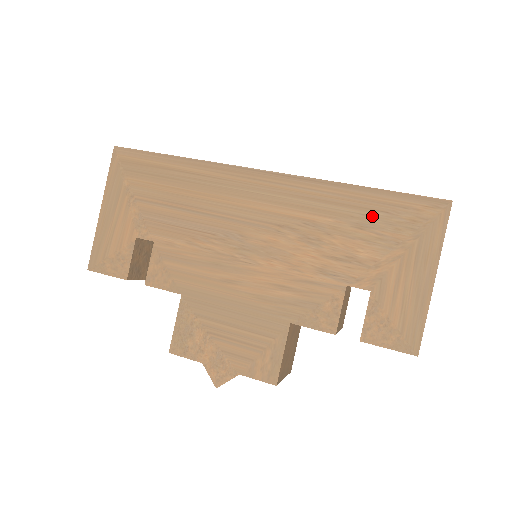
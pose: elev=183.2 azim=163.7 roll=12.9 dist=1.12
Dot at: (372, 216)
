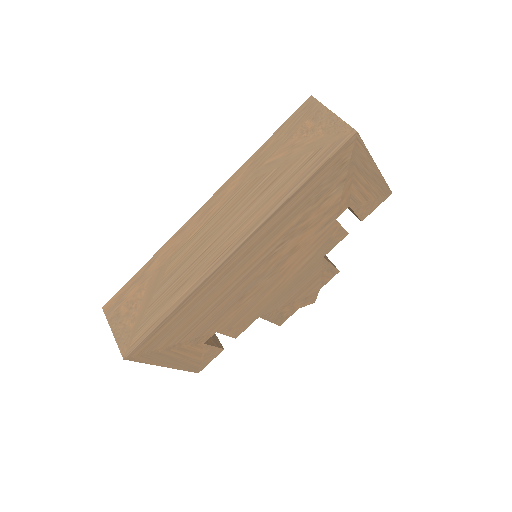
Dot at: (320, 189)
